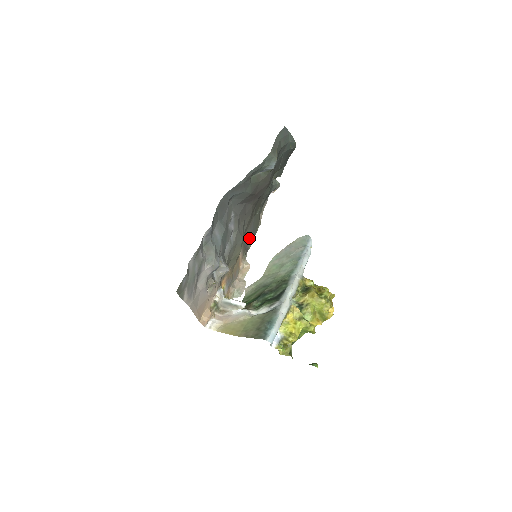
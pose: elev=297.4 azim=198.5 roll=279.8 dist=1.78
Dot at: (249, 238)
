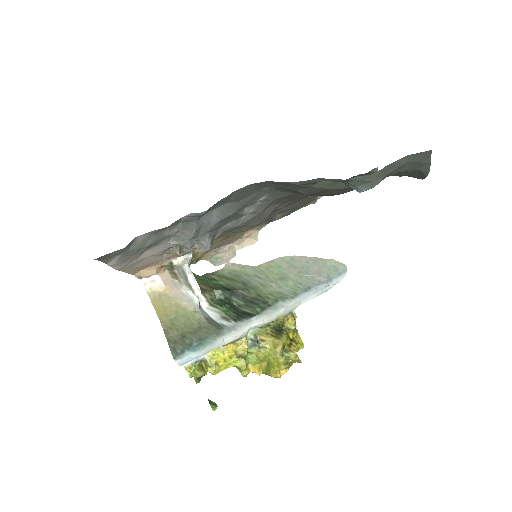
Dot at: (283, 212)
